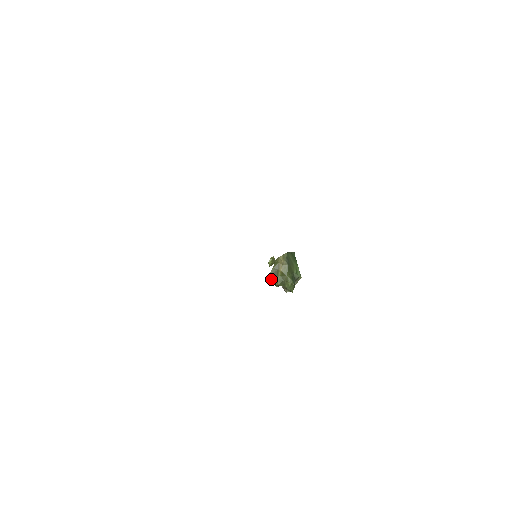
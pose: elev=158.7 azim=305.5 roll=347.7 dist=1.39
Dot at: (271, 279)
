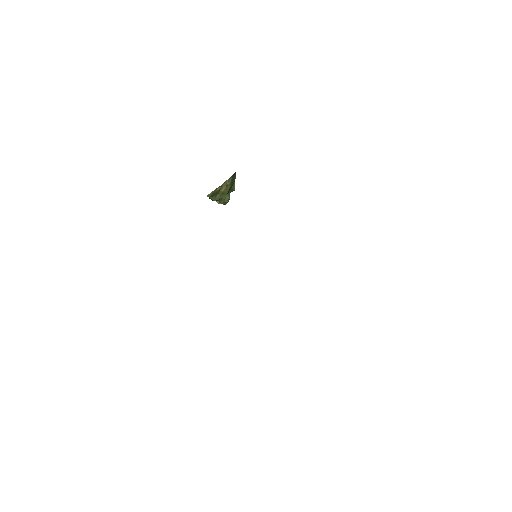
Dot at: (210, 196)
